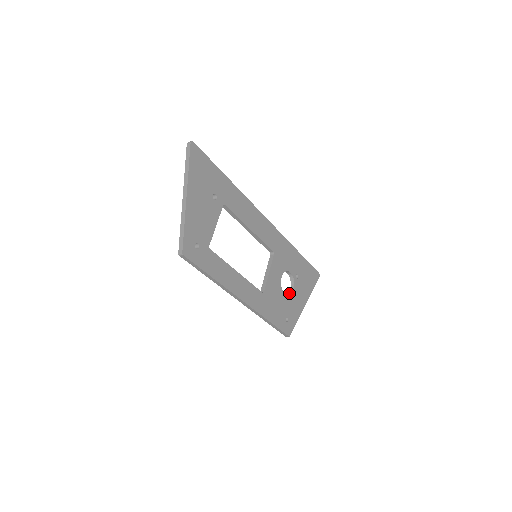
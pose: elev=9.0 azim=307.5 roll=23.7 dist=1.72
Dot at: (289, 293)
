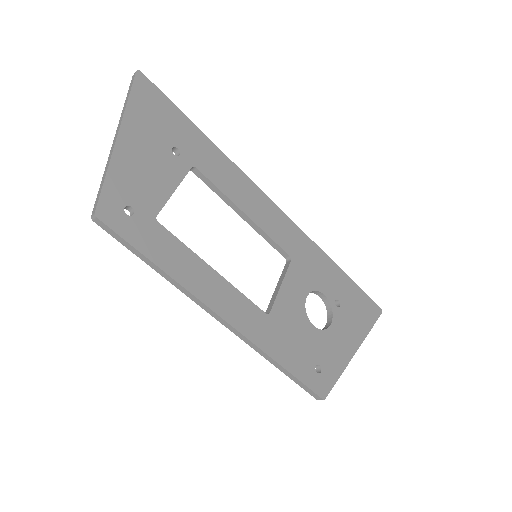
Dot at: (324, 328)
